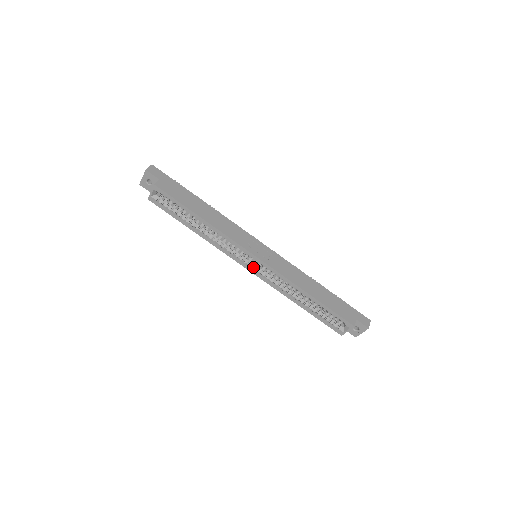
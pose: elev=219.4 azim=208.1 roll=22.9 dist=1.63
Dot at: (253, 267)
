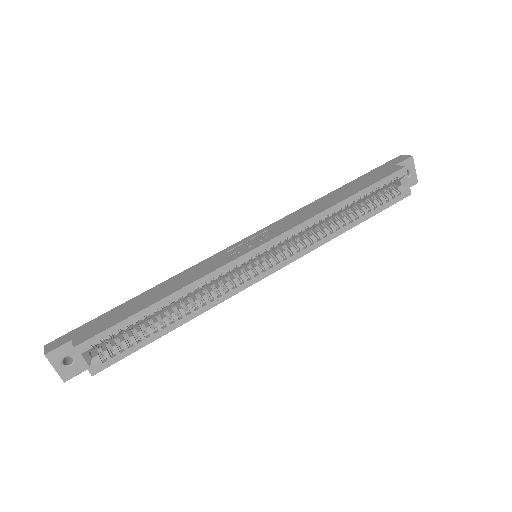
Dot at: (270, 264)
